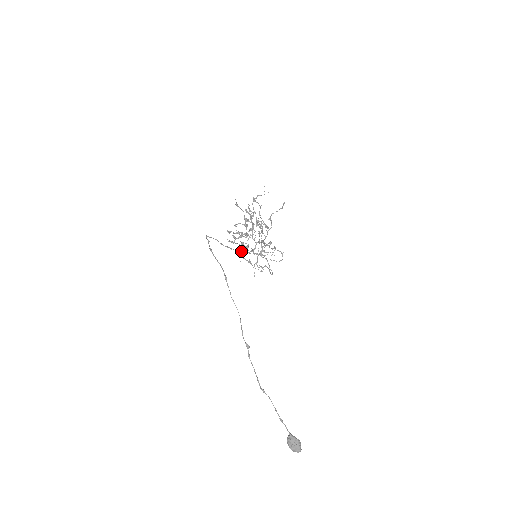
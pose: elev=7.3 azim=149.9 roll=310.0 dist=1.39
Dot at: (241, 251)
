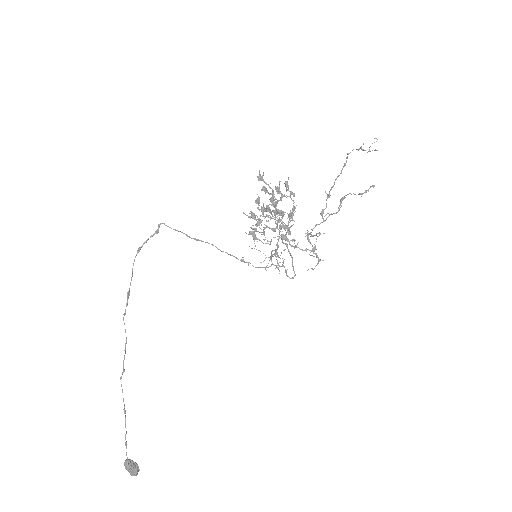
Dot at: (263, 231)
